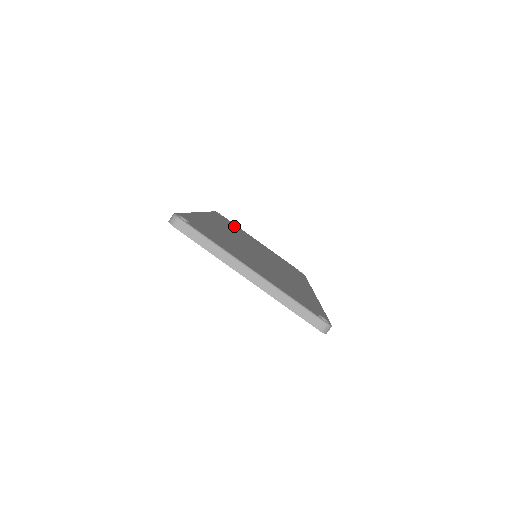
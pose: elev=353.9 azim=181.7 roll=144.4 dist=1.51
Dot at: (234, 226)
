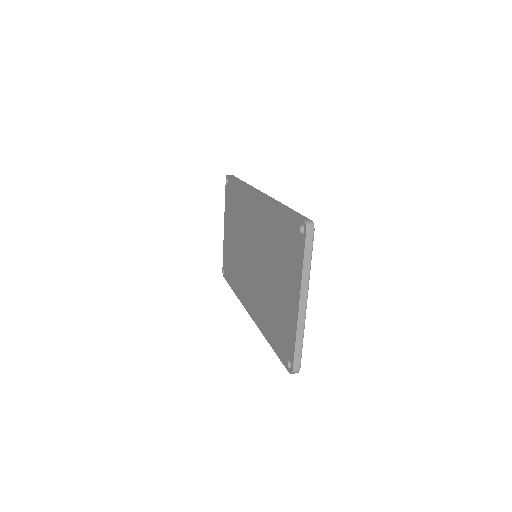
Dot at: occluded
